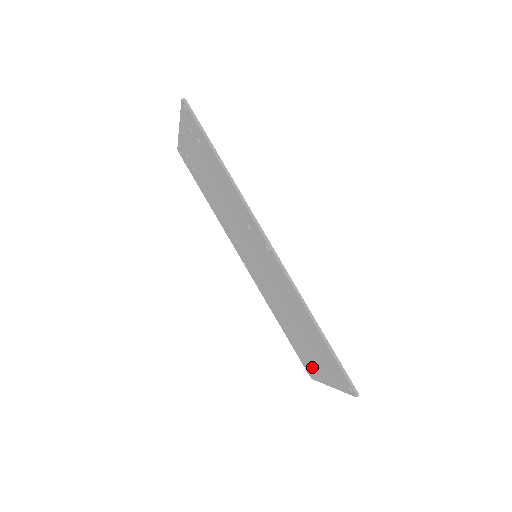
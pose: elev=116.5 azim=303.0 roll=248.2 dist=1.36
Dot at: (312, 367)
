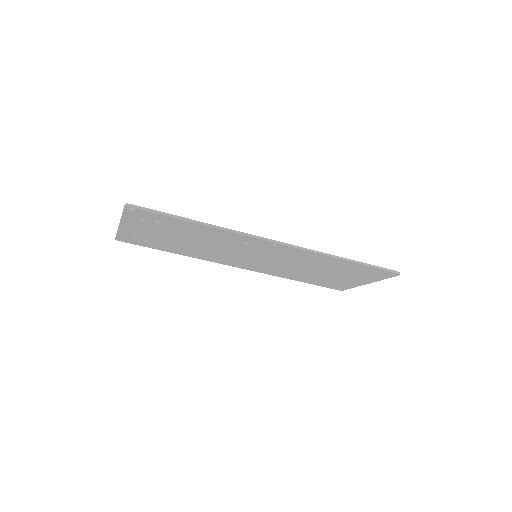
Dot at: (343, 284)
